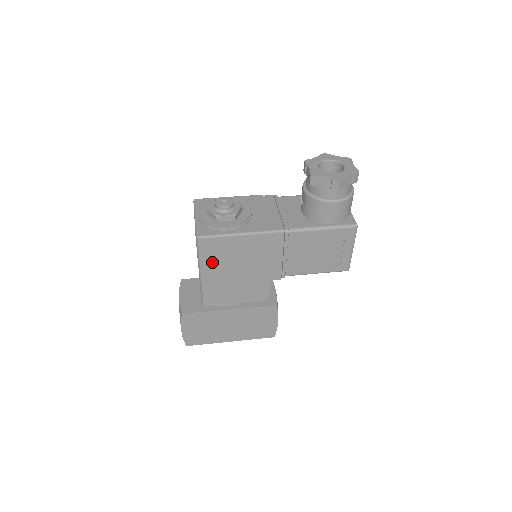
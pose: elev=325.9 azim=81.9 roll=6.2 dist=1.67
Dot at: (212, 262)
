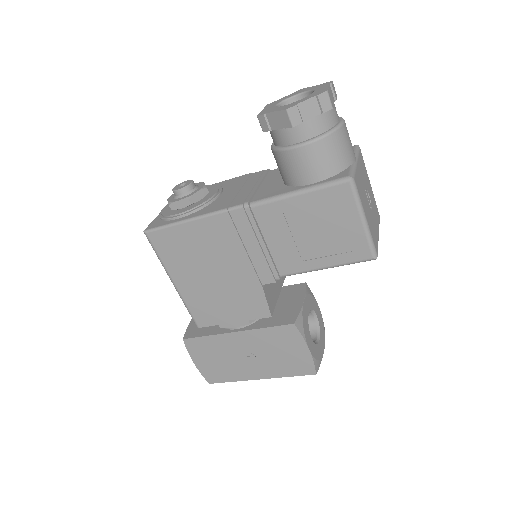
Dot at: (176, 264)
